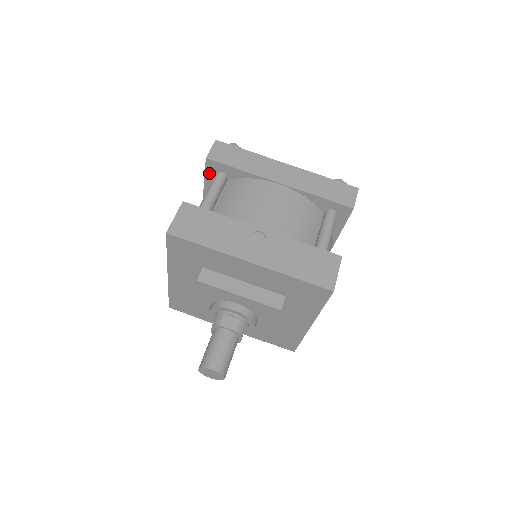
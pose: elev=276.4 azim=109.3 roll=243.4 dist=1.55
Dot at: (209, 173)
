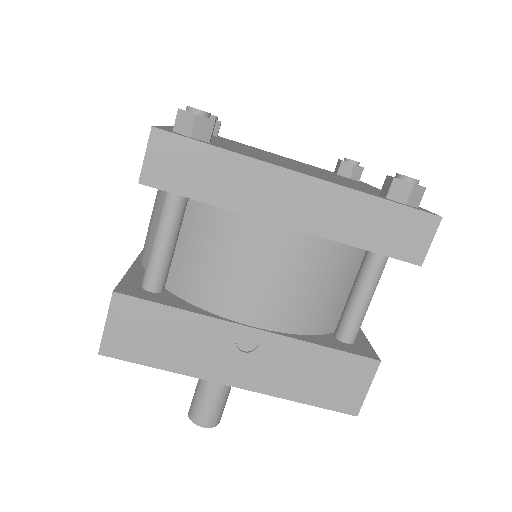
Dot at: occluded
